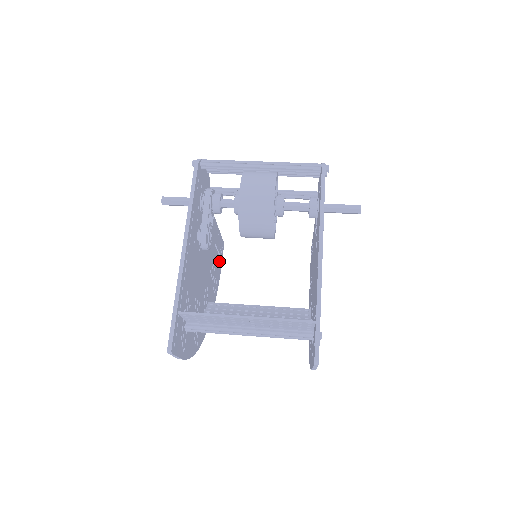
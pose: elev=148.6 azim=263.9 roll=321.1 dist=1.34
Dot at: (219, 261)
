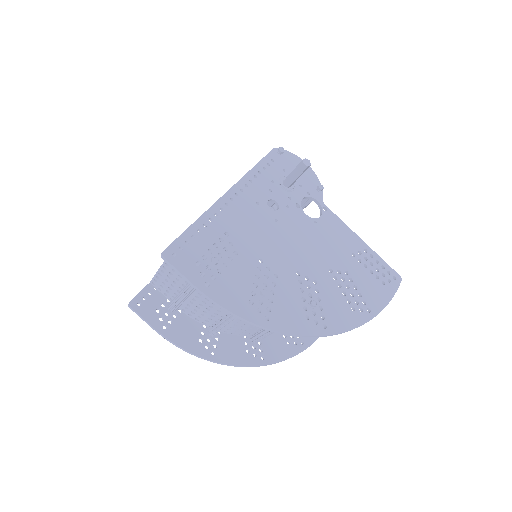
Dot at: occluded
